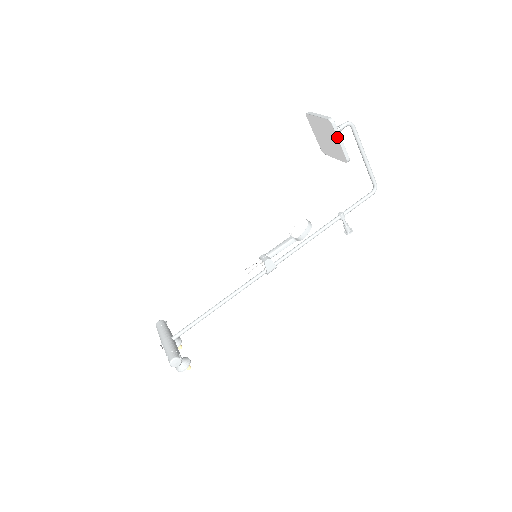
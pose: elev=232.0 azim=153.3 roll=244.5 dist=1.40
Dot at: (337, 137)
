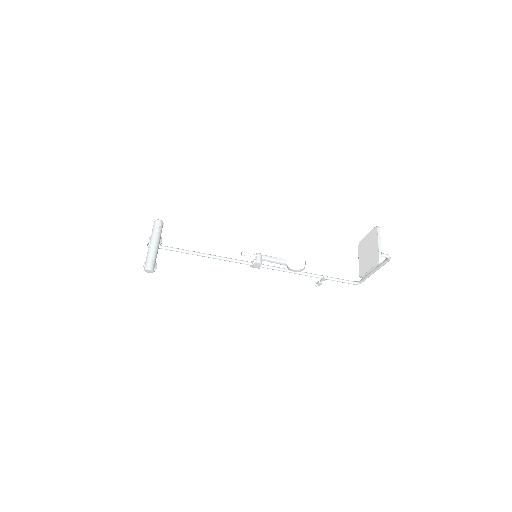
Dot at: (371, 268)
